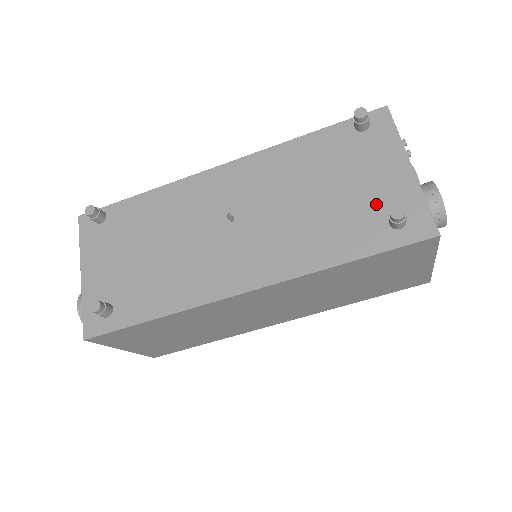
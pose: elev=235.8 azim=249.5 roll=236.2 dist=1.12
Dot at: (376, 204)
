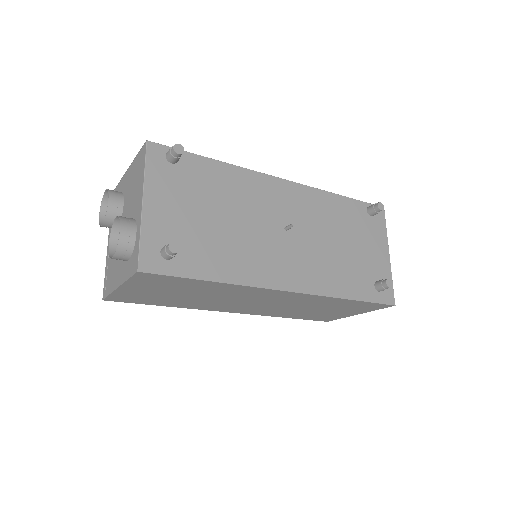
Dot at: (370, 269)
